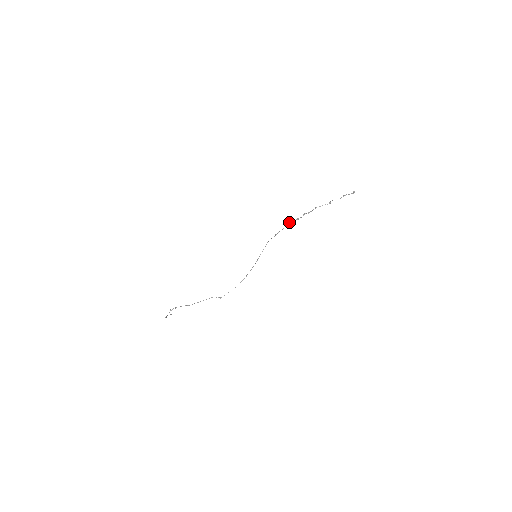
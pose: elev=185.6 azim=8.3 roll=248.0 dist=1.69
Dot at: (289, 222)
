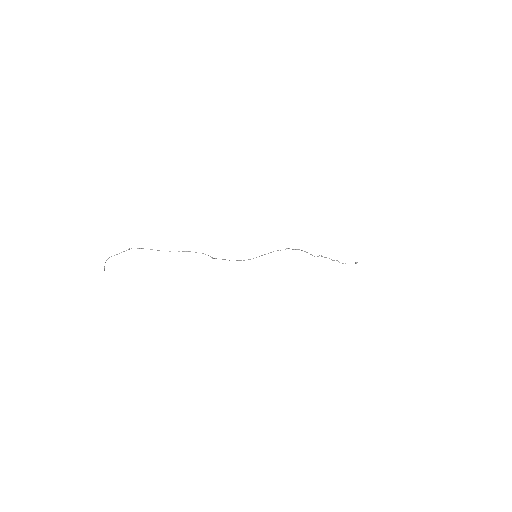
Dot at: occluded
